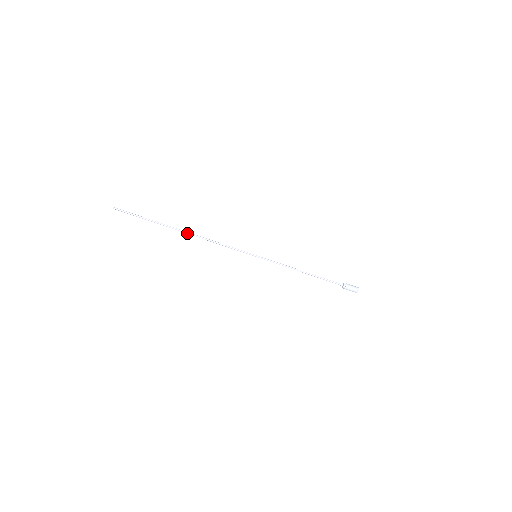
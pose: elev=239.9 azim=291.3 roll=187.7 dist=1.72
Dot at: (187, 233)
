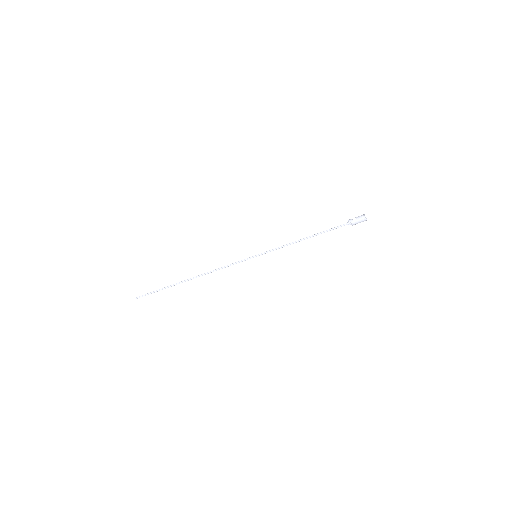
Dot at: occluded
